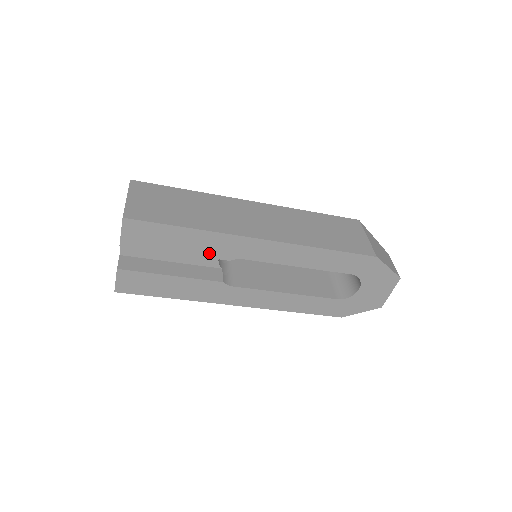
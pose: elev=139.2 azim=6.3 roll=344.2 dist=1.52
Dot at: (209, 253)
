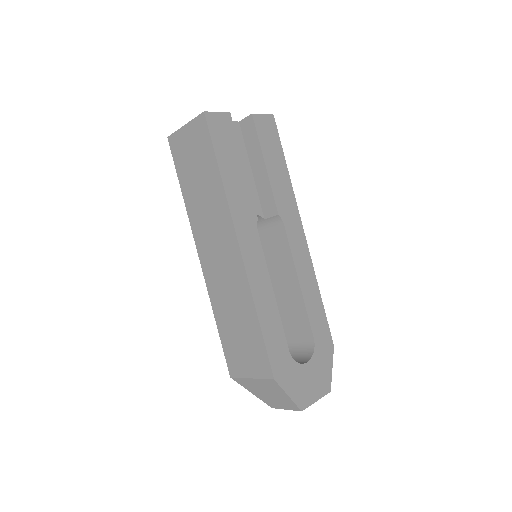
Dot at: (276, 193)
